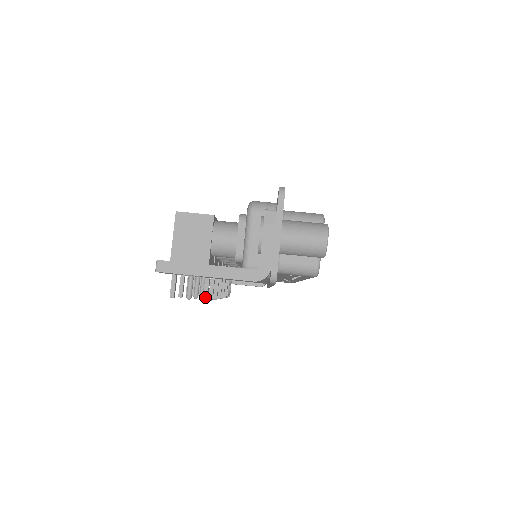
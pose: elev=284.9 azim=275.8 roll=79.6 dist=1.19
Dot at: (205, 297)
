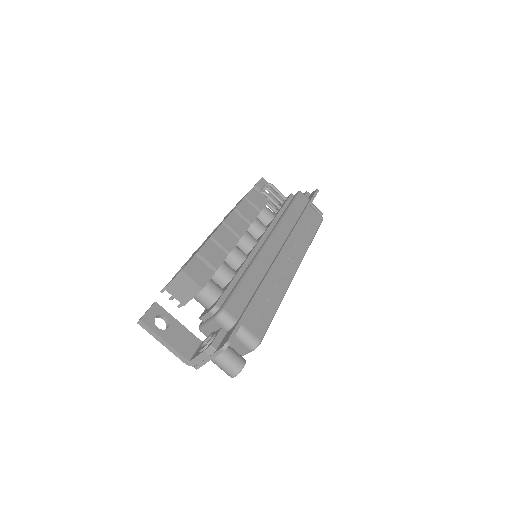
Dot at: (179, 306)
